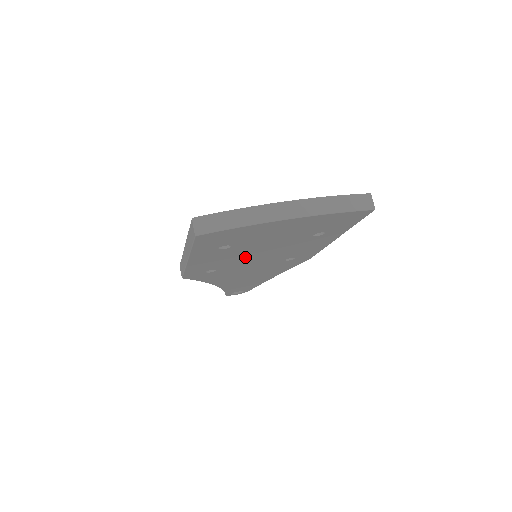
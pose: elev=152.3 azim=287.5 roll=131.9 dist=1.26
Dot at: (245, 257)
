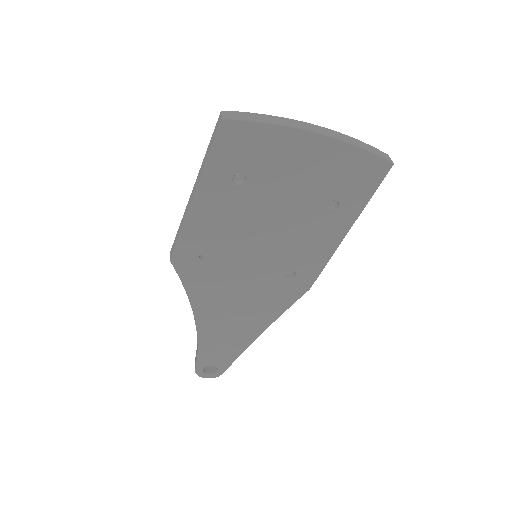
Dot at: (250, 231)
